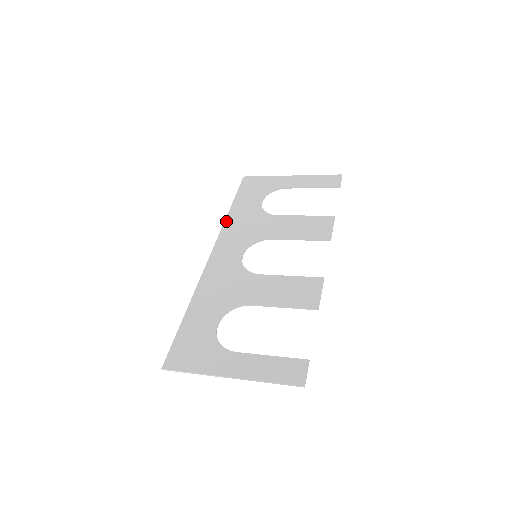
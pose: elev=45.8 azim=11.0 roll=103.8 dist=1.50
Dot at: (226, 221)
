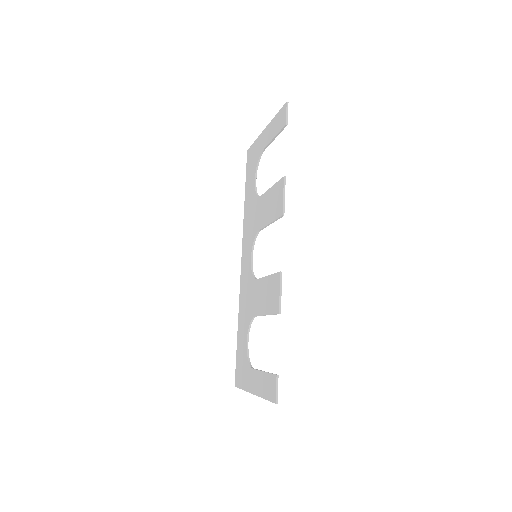
Dot at: (244, 219)
